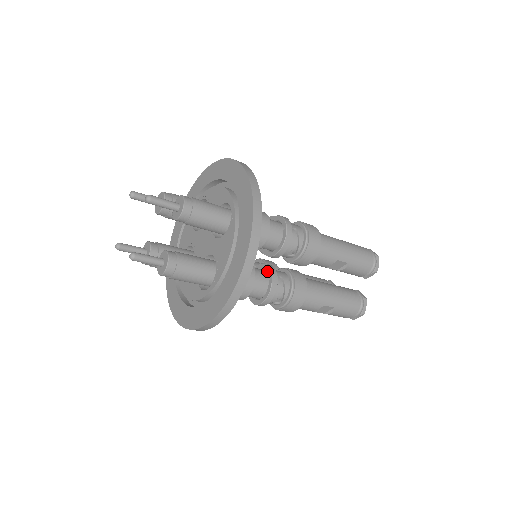
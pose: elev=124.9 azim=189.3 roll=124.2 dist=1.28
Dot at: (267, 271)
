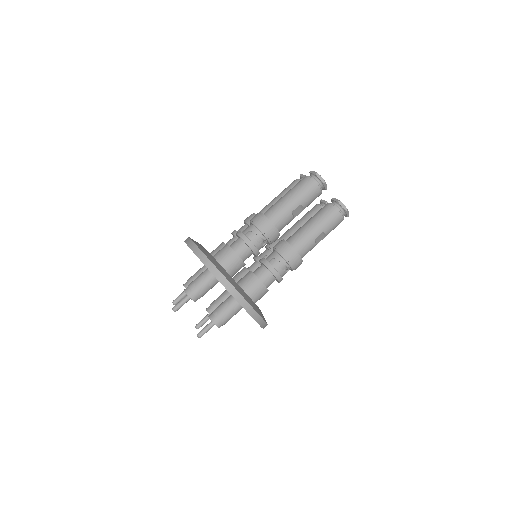
Dot at: (263, 265)
